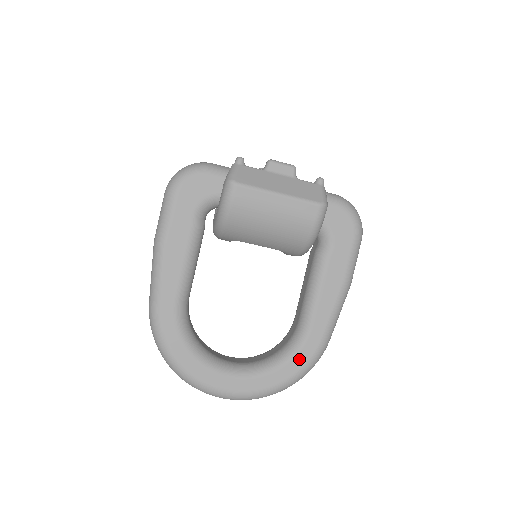
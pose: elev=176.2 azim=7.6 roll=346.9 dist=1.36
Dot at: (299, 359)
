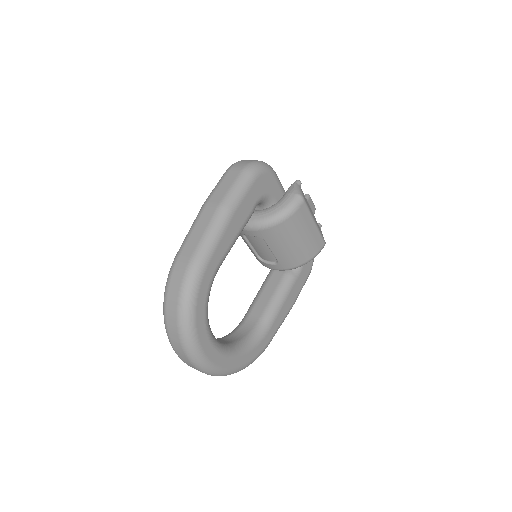
Dot at: (255, 350)
